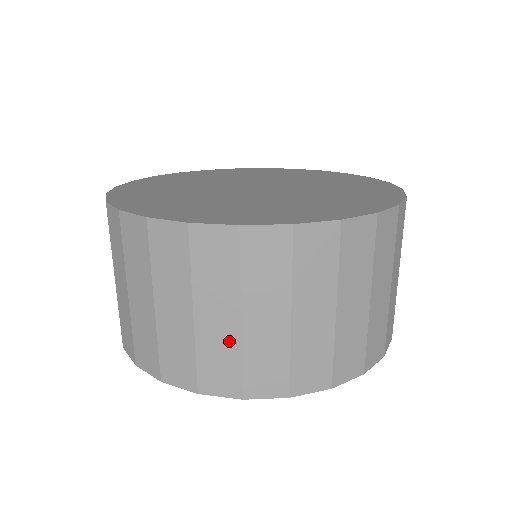
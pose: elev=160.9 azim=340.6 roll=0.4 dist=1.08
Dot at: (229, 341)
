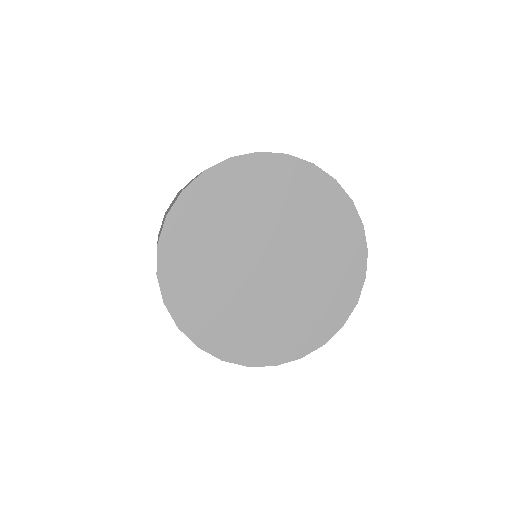
Dot at: occluded
